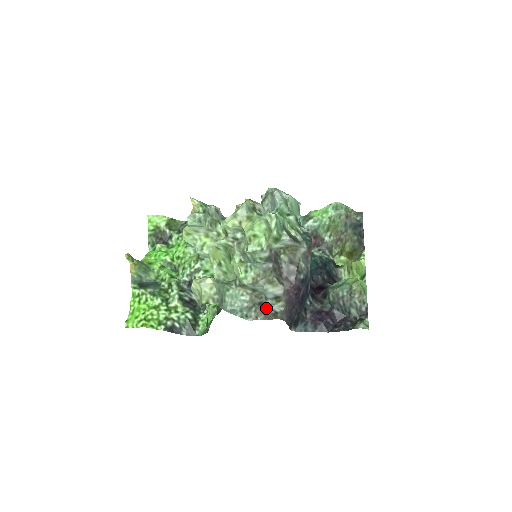
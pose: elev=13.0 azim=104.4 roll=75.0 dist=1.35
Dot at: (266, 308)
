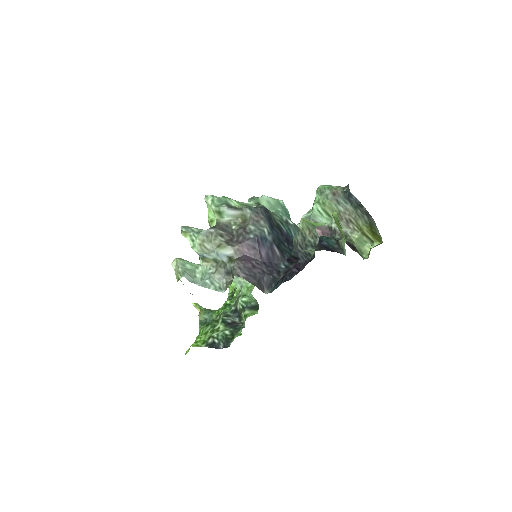
Dot at: (232, 275)
